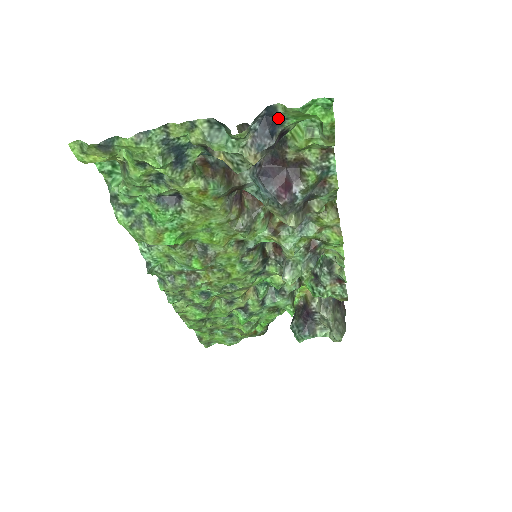
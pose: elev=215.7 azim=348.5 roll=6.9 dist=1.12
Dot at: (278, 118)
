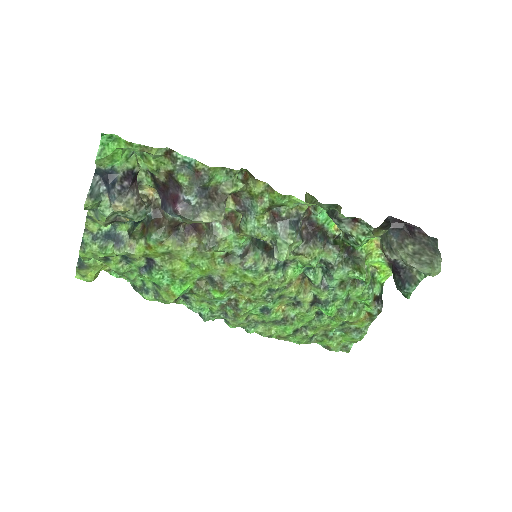
Dot at: (109, 171)
